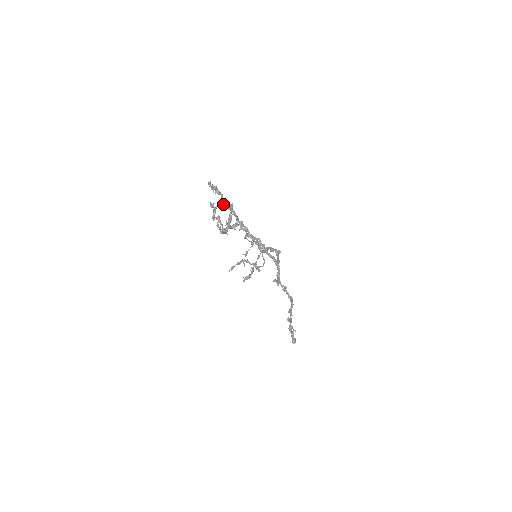
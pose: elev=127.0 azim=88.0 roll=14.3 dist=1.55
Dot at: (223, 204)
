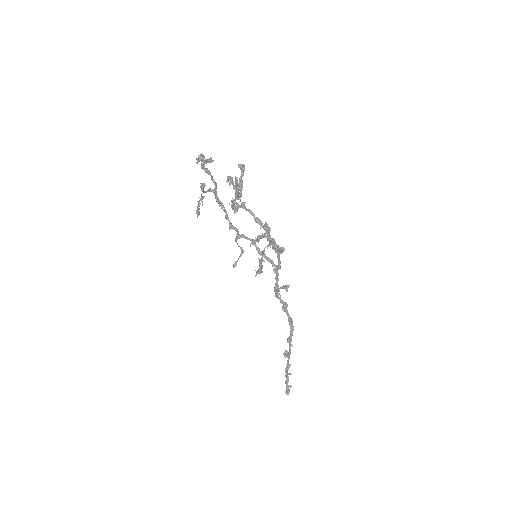
Dot at: (213, 190)
